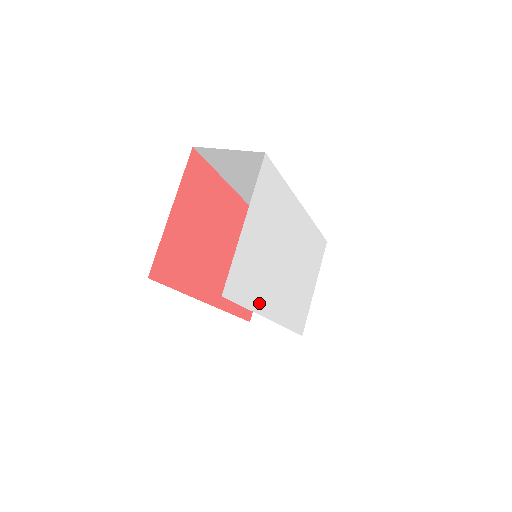
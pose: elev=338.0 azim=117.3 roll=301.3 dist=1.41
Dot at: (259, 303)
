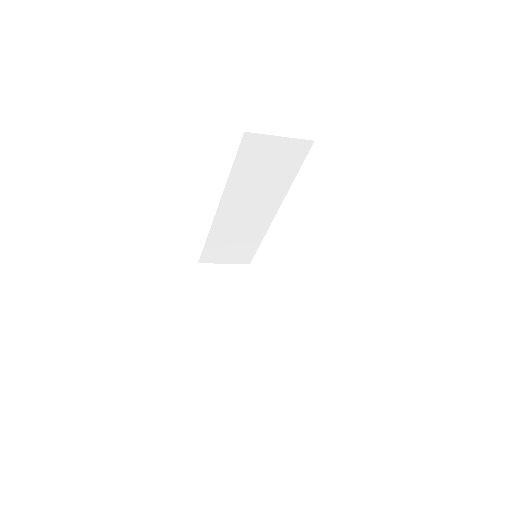
Dot at: occluded
